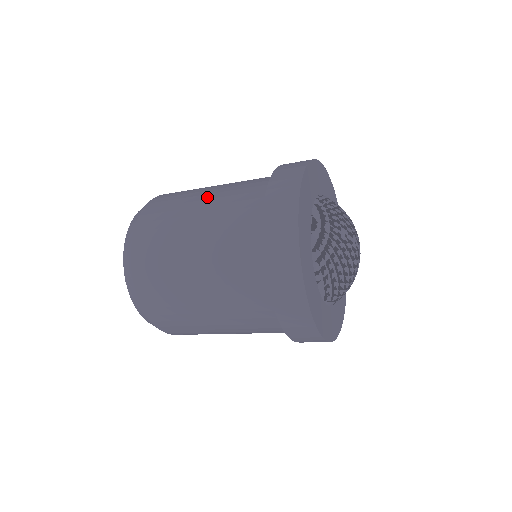
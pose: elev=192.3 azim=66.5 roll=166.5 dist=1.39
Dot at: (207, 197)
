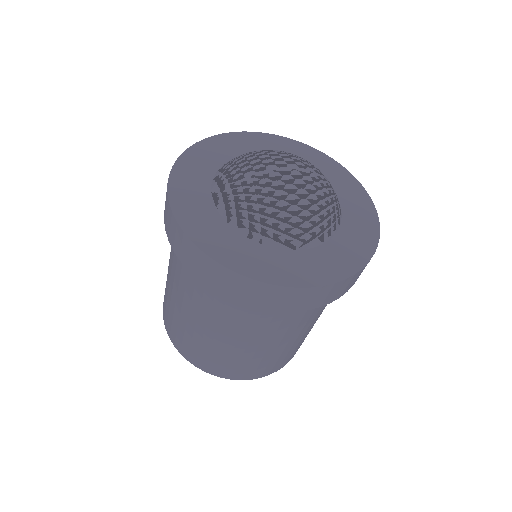
Dot at: occluded
